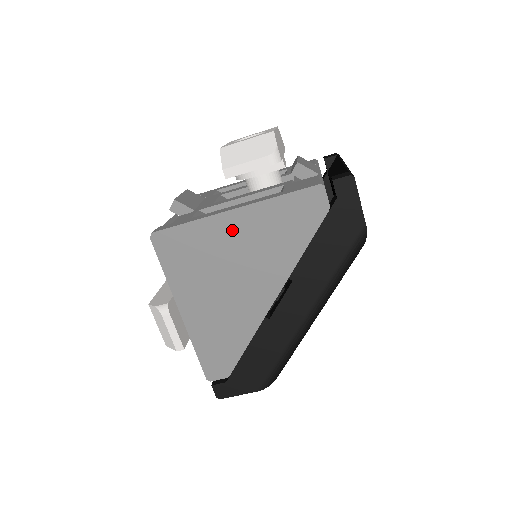
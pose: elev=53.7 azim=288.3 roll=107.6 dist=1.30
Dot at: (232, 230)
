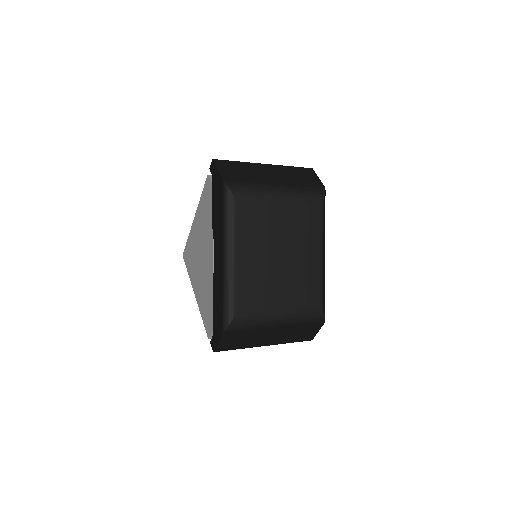
Dot at: (196, 229)
